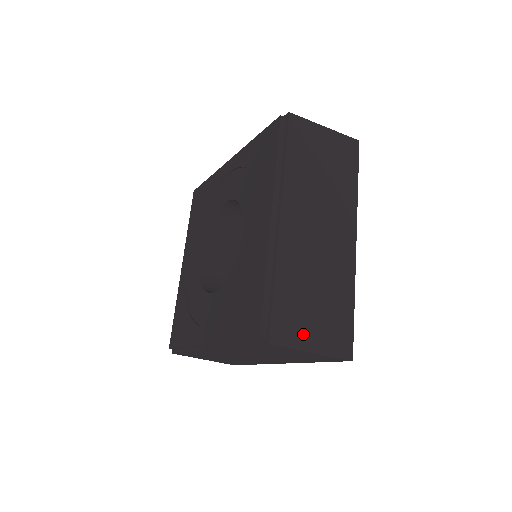
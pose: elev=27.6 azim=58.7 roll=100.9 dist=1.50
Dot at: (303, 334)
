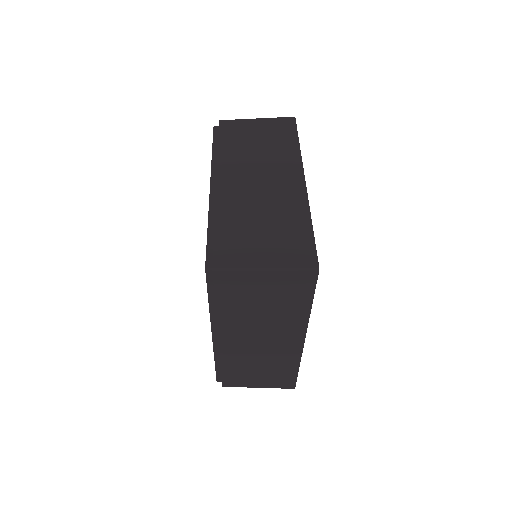
Dot at: (249, 383)
